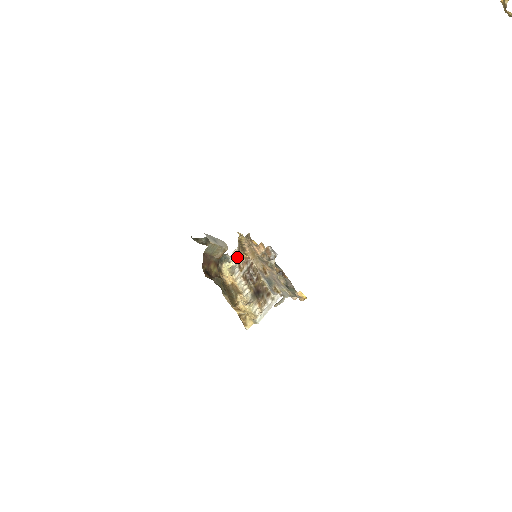
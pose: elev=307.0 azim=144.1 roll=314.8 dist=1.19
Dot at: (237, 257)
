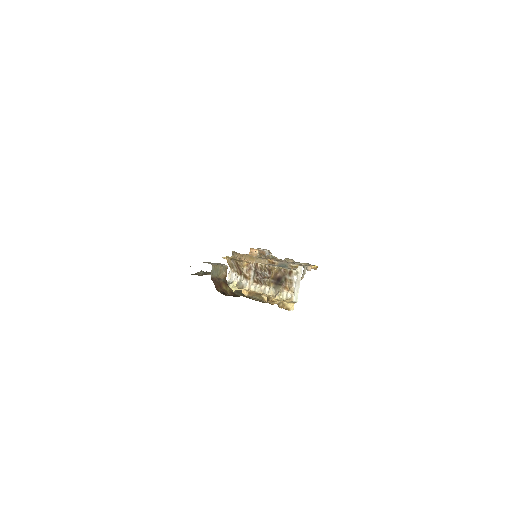
Dot at: (237, 274)
